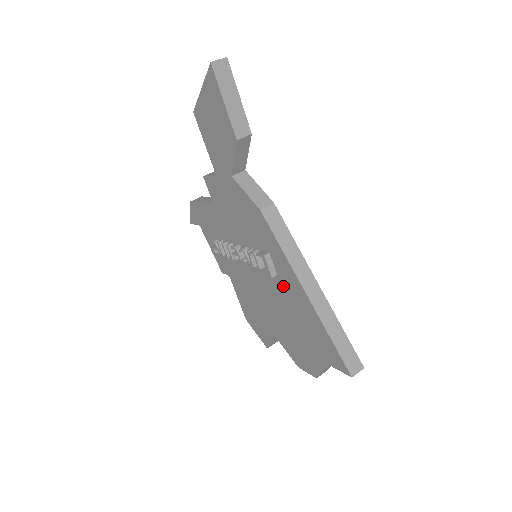
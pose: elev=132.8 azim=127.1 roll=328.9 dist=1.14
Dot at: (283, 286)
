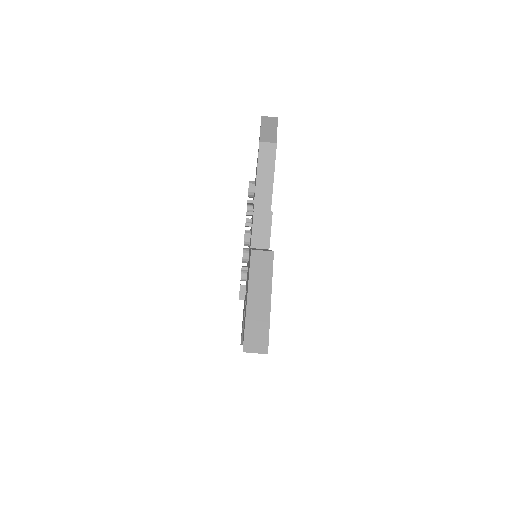
Dot at: occluded
